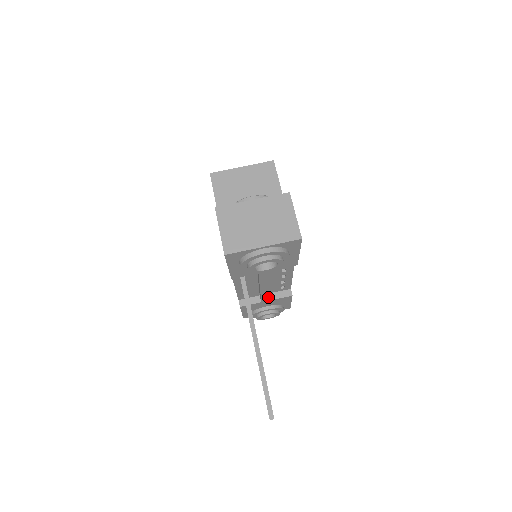
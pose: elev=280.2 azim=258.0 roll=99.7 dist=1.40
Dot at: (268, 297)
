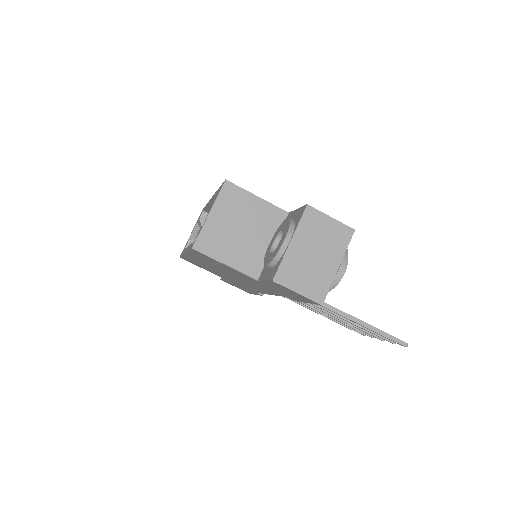
Dot at: occluded
